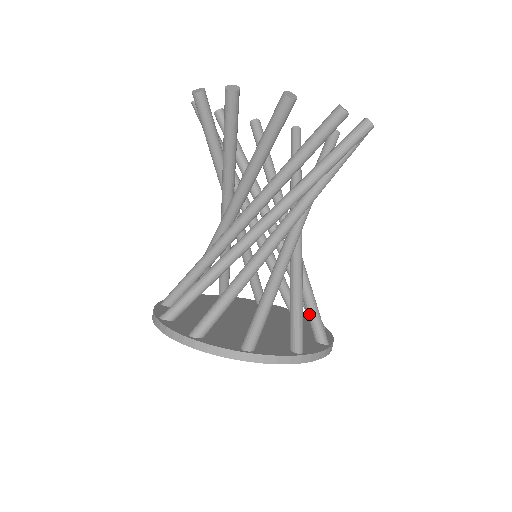
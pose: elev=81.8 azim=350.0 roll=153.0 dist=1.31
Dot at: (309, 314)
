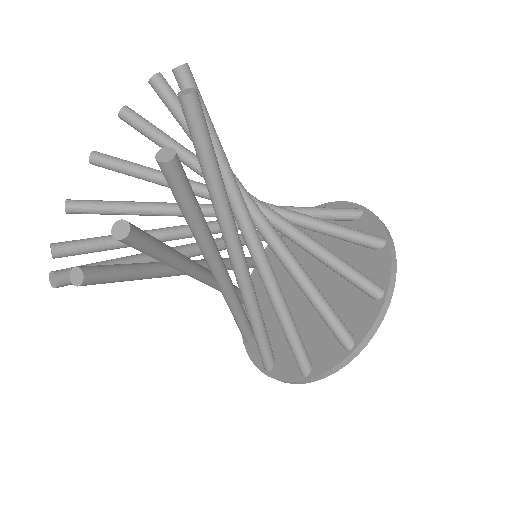
Dot at: occluded
